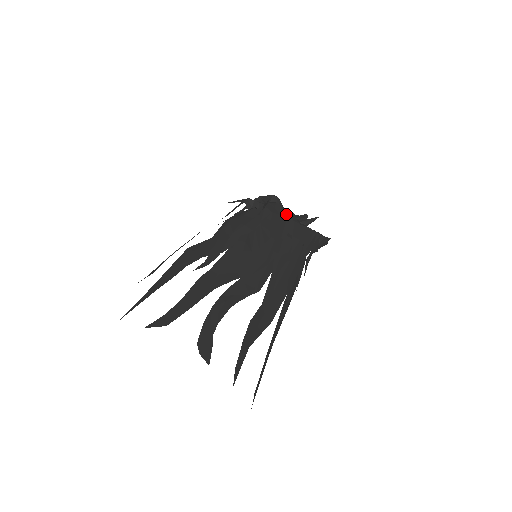
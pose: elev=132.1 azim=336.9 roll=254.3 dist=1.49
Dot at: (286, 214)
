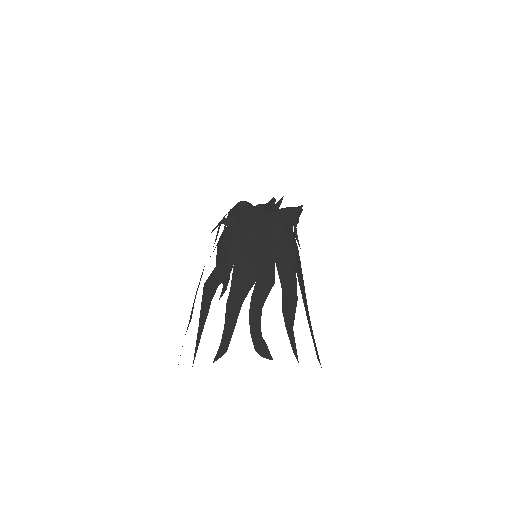
Dot at: (258, 211)
